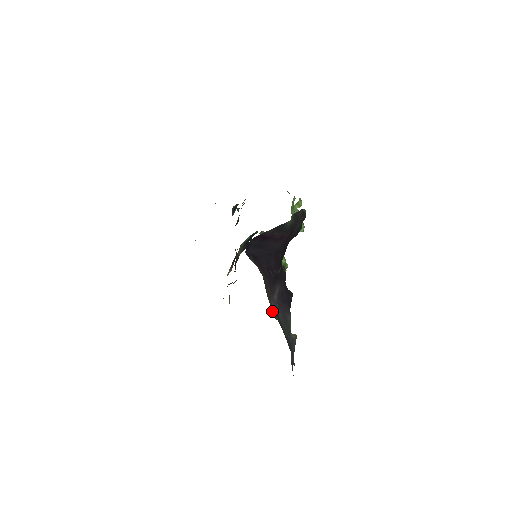
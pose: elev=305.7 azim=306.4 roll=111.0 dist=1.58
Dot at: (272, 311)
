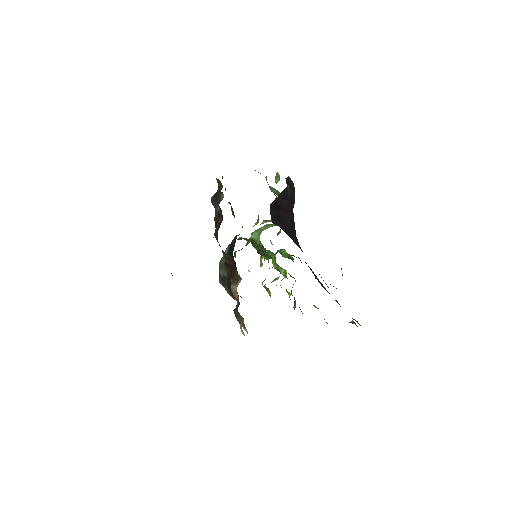
Dot at: occluded
